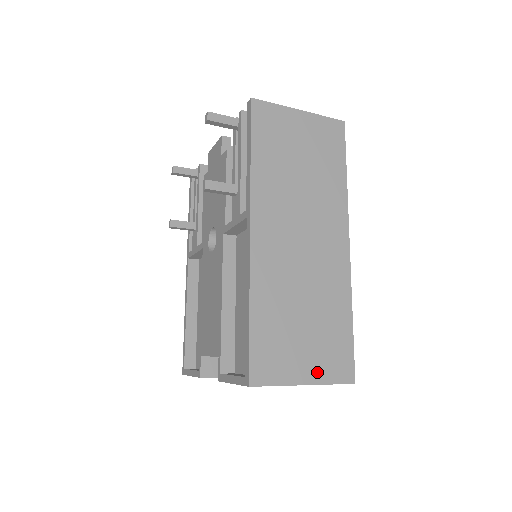
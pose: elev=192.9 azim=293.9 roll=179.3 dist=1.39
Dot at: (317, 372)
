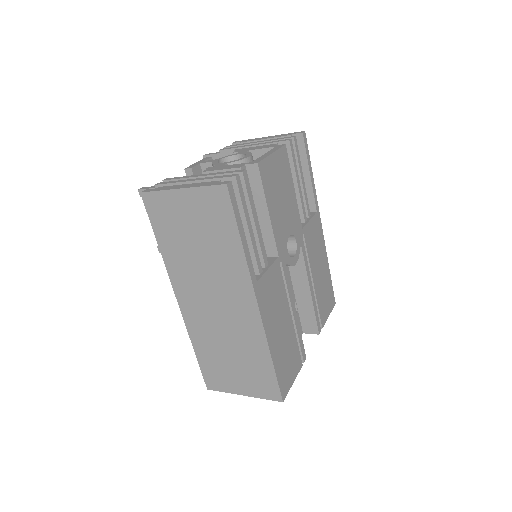
Dot at: (250, 390)
